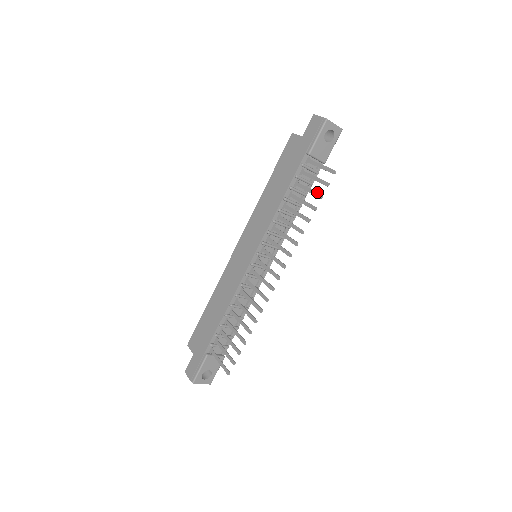
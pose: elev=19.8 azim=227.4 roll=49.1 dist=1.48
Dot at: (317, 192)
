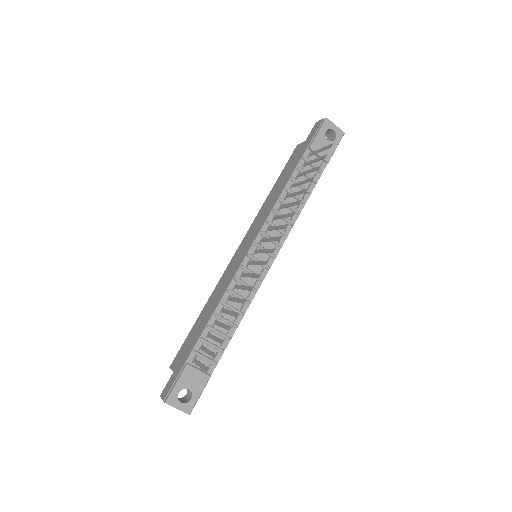
Dot at: (316, 167)
